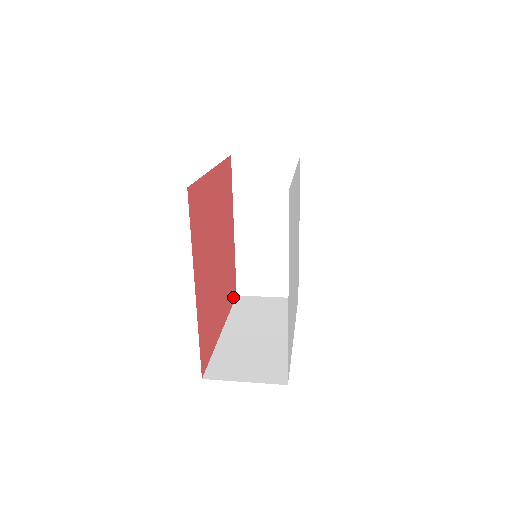
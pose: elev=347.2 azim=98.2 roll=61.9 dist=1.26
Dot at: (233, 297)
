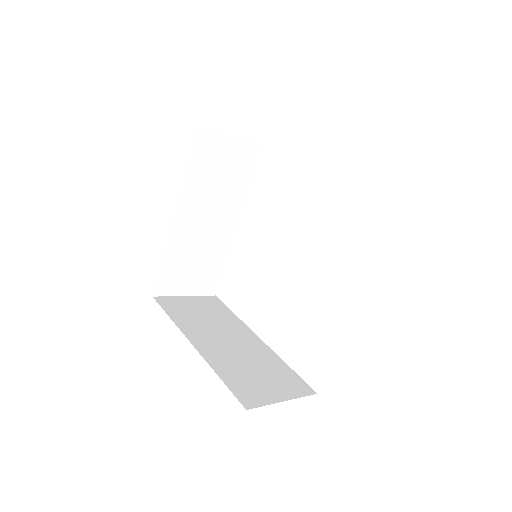
Dot at: occluded
